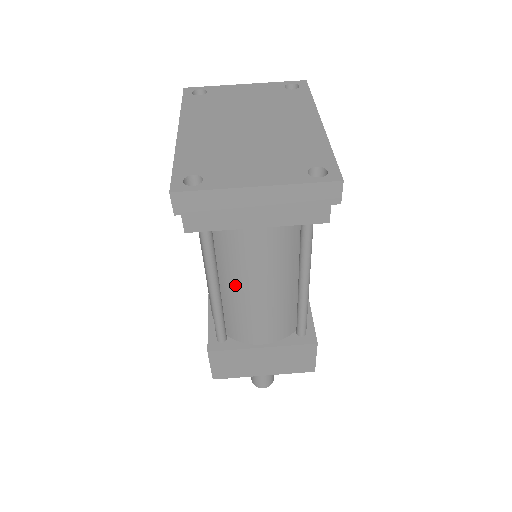
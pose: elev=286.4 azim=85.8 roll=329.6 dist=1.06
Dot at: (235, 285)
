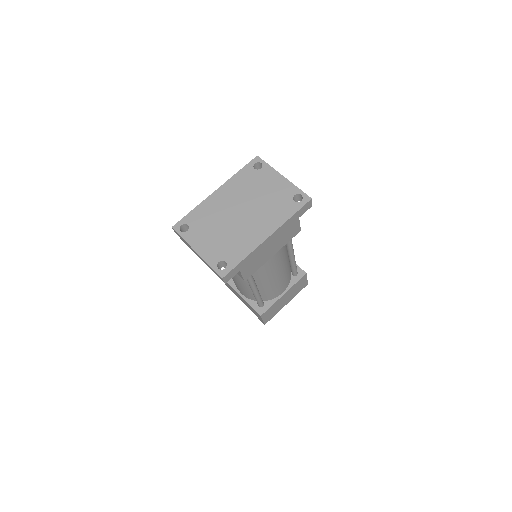
Dot at: occluded
